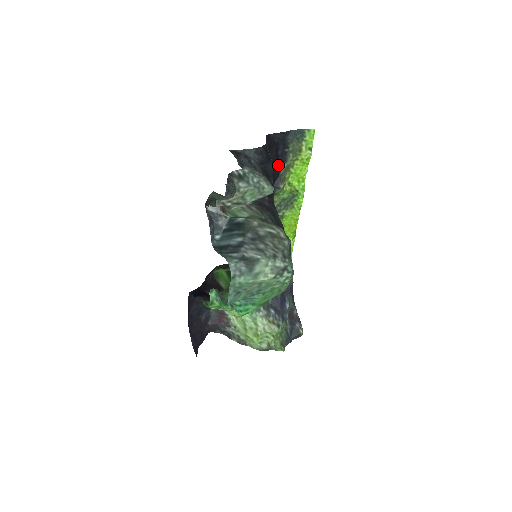
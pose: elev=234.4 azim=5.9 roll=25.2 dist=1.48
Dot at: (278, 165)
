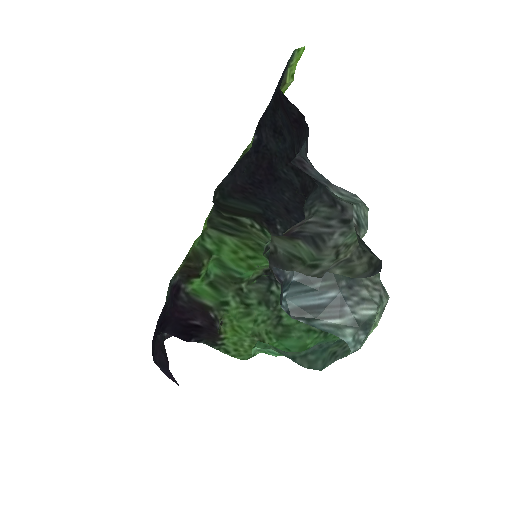
Dot at: (264, 118)
